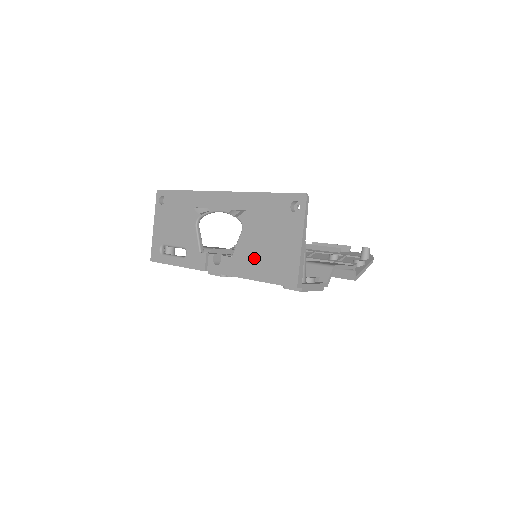
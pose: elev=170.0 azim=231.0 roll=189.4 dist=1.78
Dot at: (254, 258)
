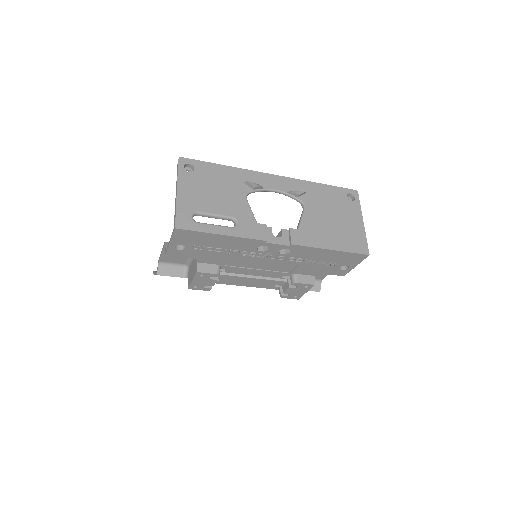
Dot at: (324, 231)
